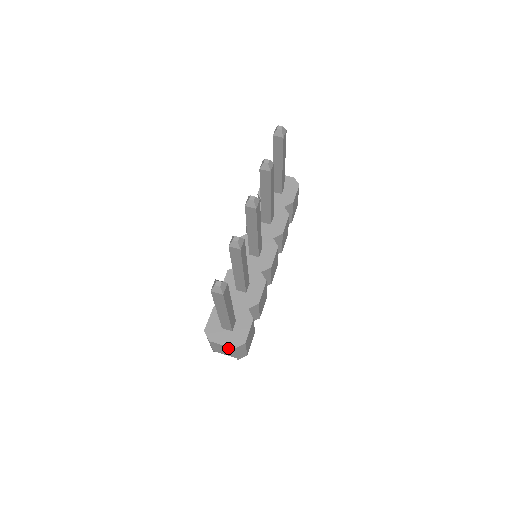
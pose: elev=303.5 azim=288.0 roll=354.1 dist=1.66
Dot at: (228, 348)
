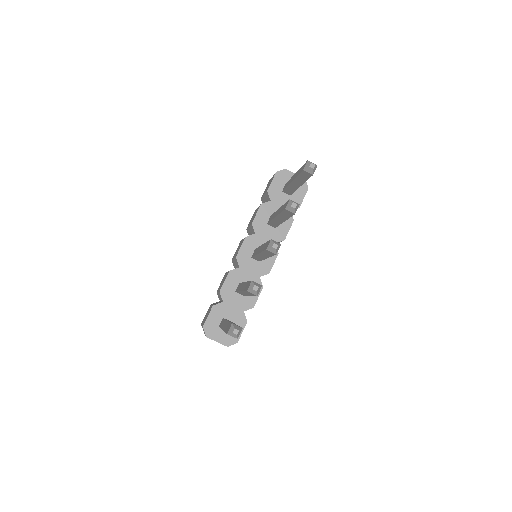
Dot at: (222, 344)
